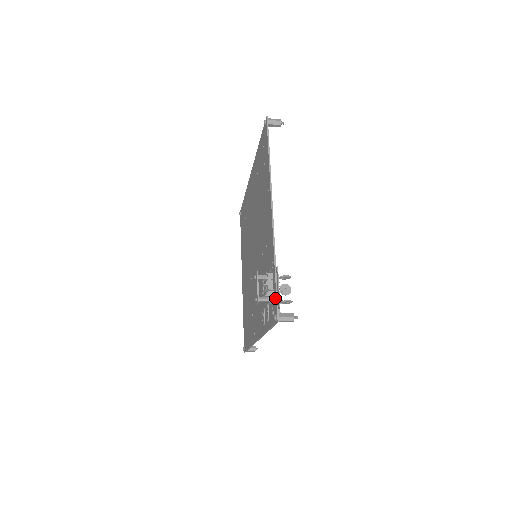
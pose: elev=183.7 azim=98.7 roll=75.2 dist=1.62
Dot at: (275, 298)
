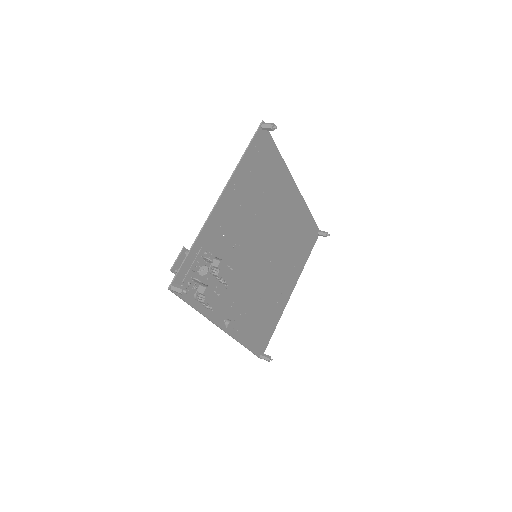
Dot at: (180, 271)
